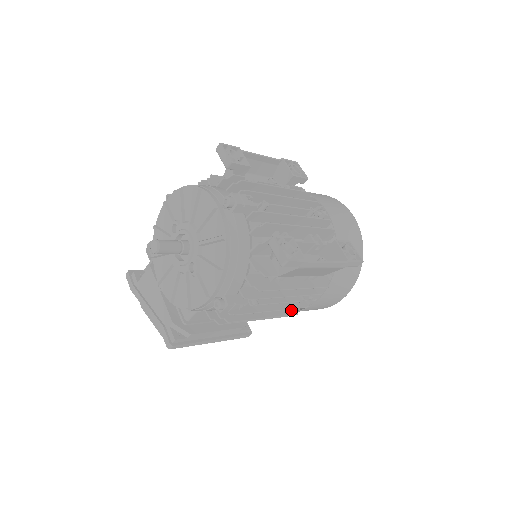
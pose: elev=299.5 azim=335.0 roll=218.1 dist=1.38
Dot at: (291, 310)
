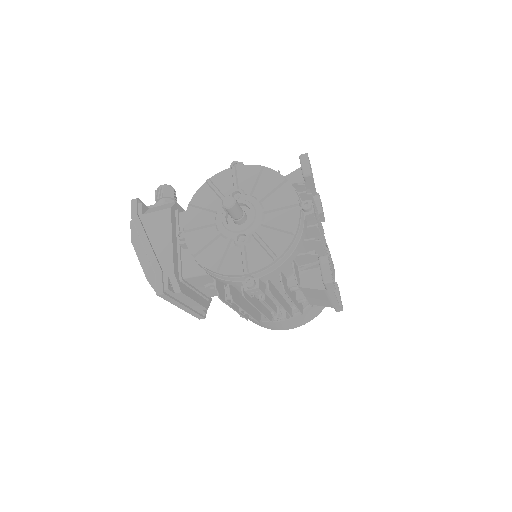
Dot at: (257, 317)
